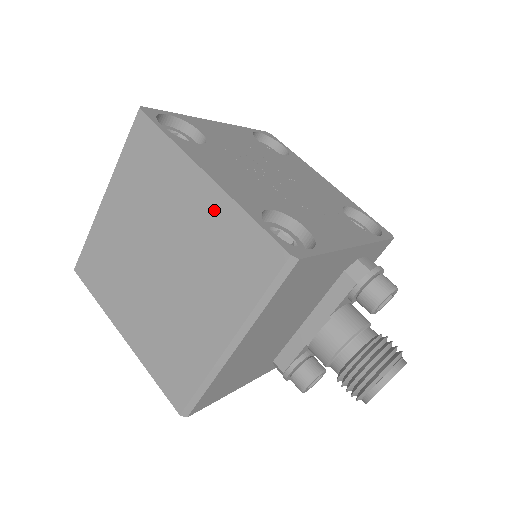
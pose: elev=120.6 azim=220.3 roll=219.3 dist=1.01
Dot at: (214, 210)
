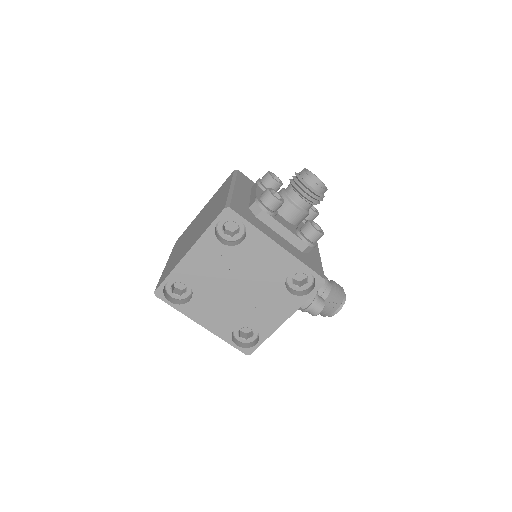
Dot at: occluded
